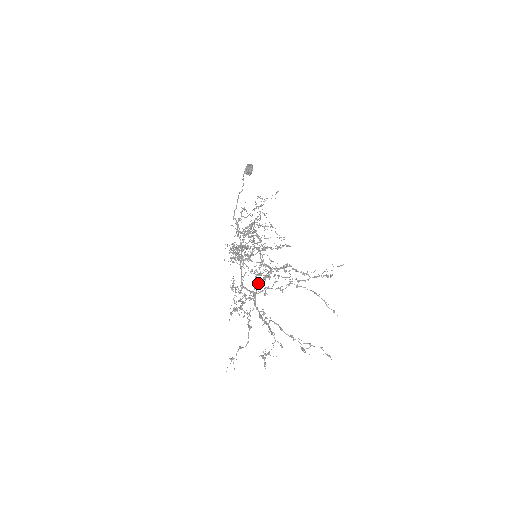
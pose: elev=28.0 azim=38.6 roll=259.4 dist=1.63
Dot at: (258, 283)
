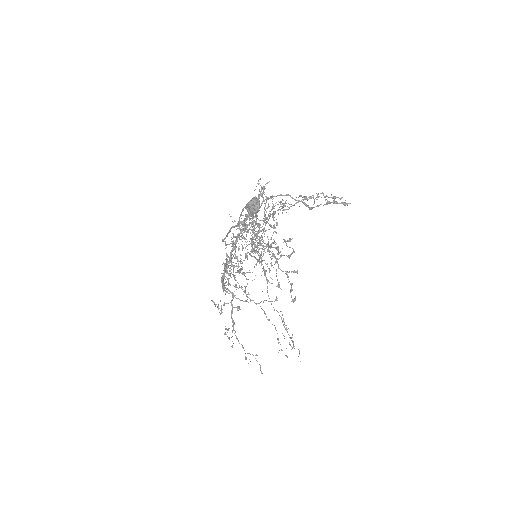
Dot at: occluded
